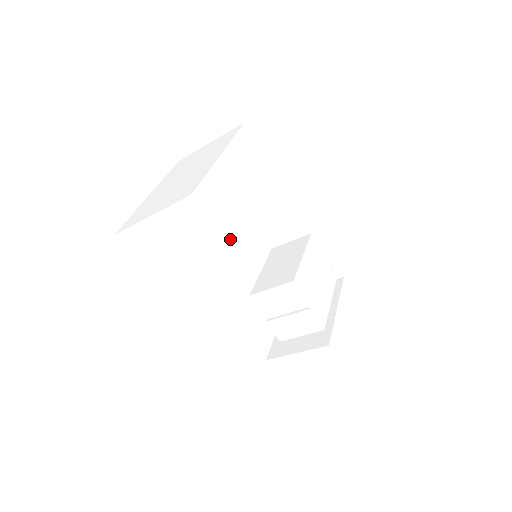
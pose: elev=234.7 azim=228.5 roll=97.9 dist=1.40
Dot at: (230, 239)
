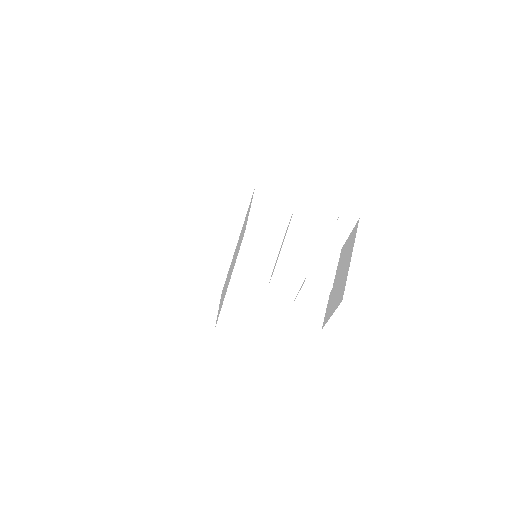
Dot at: (184, 278)
